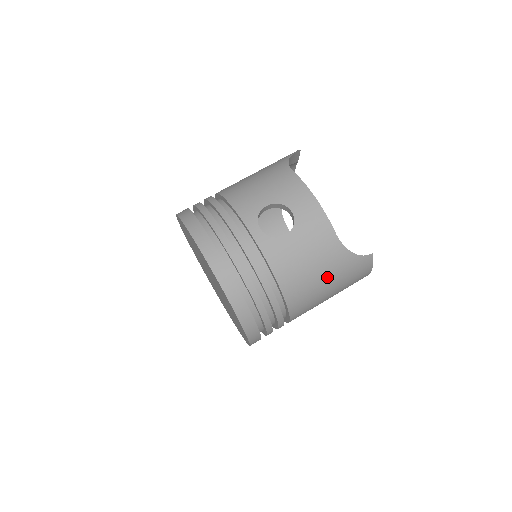
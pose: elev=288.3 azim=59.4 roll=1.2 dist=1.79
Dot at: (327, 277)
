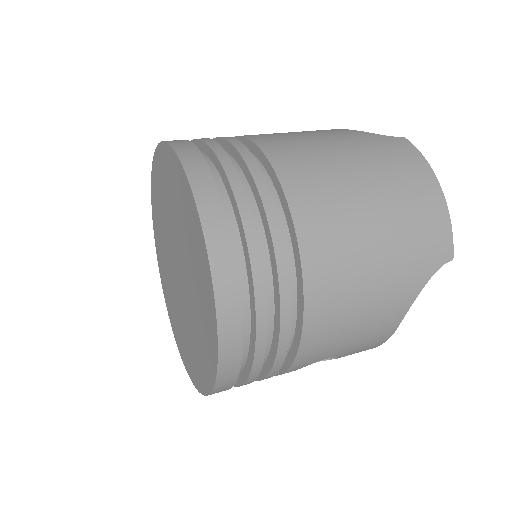
Dot at: (330, 141)
